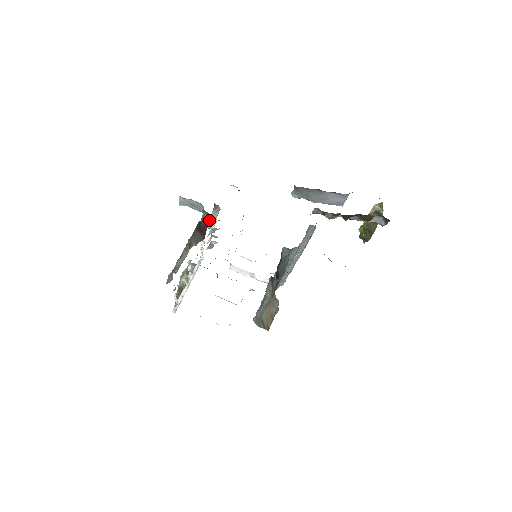
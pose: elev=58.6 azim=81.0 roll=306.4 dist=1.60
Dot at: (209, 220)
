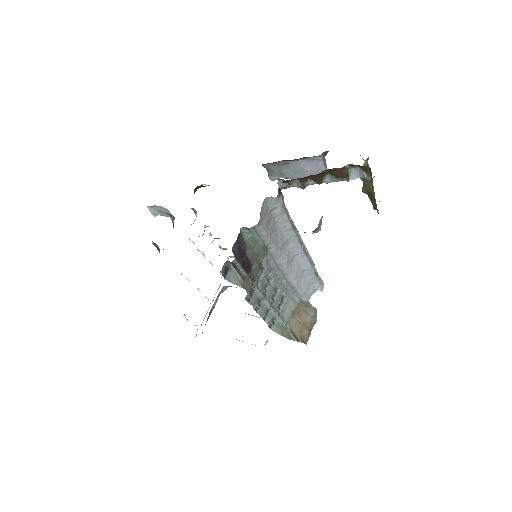
Dot at: (173, 221)
